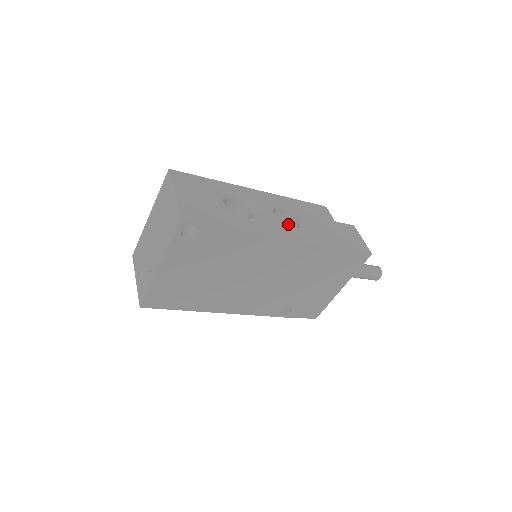
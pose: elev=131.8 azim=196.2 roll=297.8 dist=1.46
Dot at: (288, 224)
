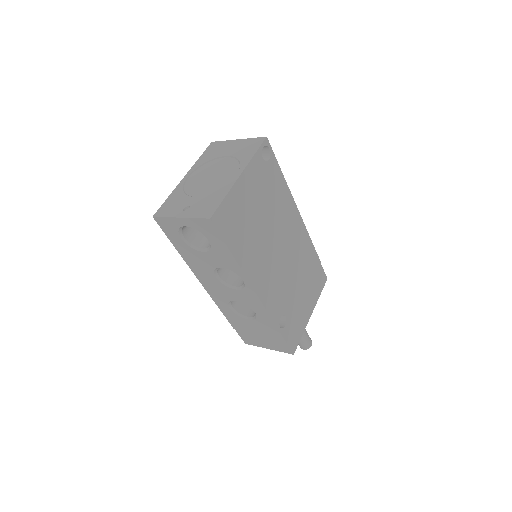
Dot at: occluded
